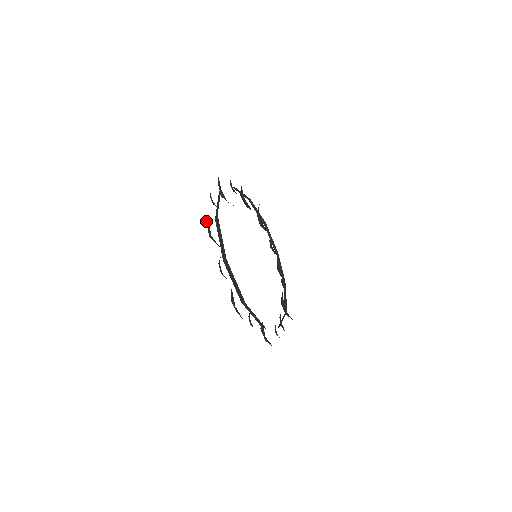
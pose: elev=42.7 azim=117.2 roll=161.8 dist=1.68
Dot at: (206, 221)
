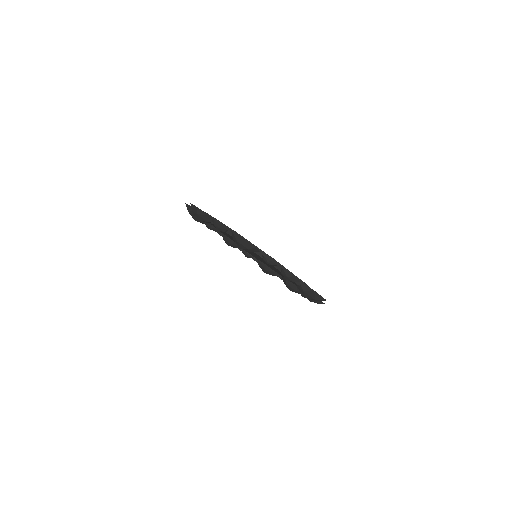
Dot at: occluded
